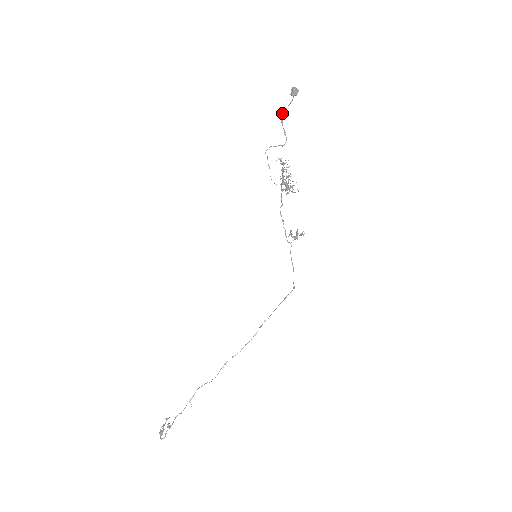
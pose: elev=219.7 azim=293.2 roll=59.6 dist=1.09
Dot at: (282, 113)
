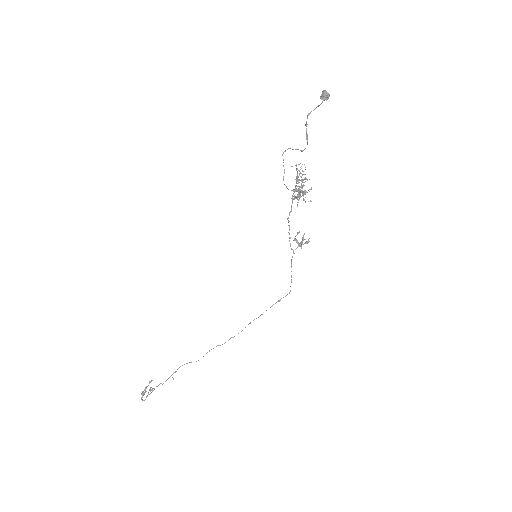
Dot at: (308, 115)
